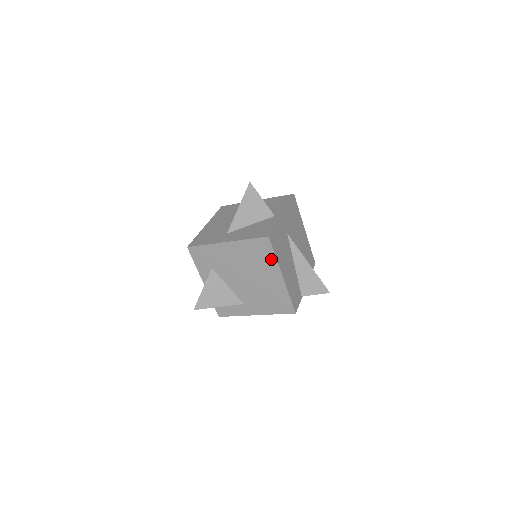
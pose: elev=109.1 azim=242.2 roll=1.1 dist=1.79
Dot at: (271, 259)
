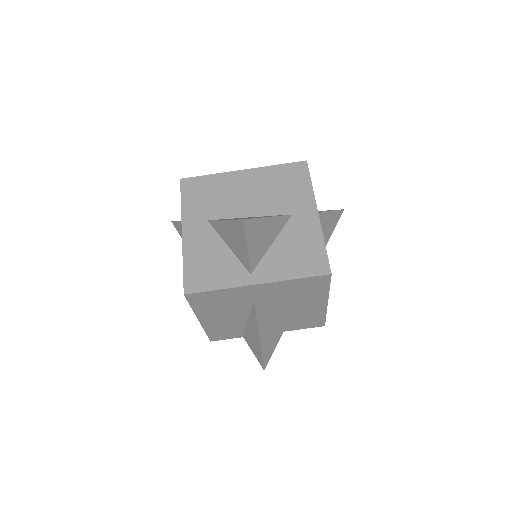
Dot at: occluded
